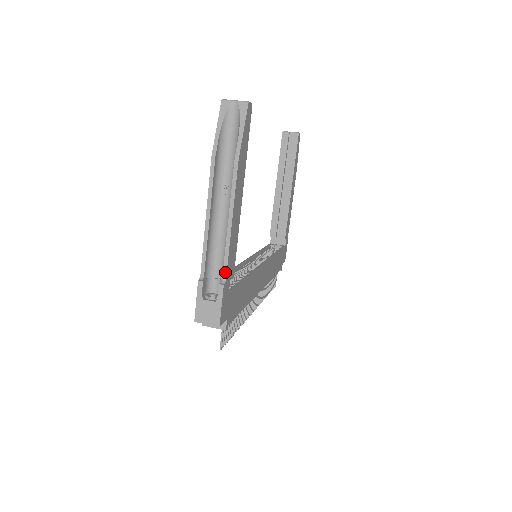
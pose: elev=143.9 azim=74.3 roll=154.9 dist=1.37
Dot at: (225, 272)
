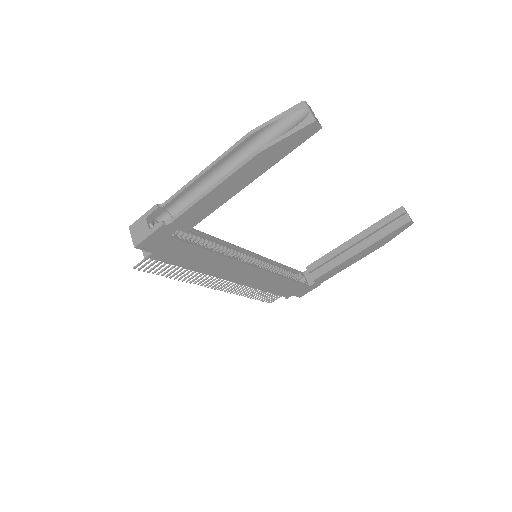
Dot at: (175, 218)
